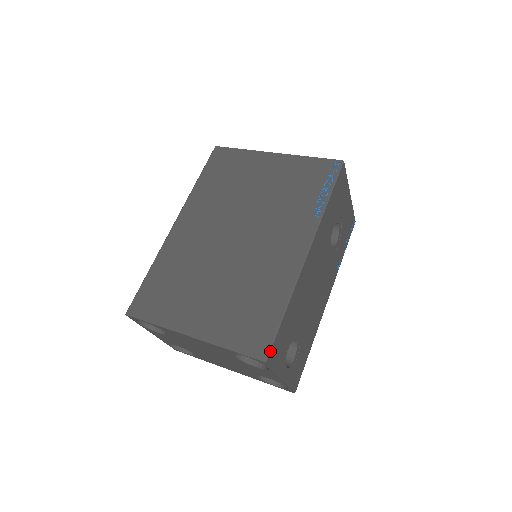
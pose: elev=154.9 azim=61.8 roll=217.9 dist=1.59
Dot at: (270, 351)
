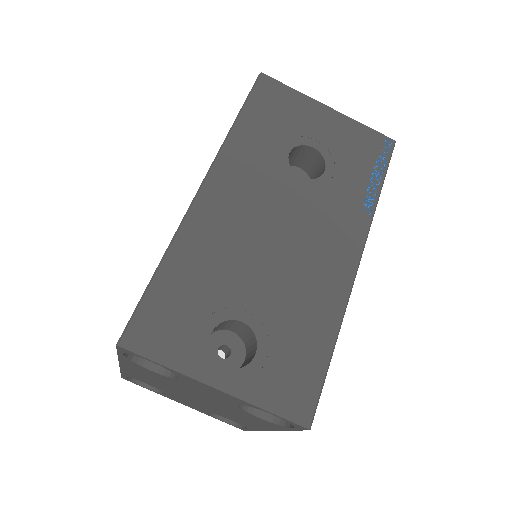
Dot at: (128, 328)
